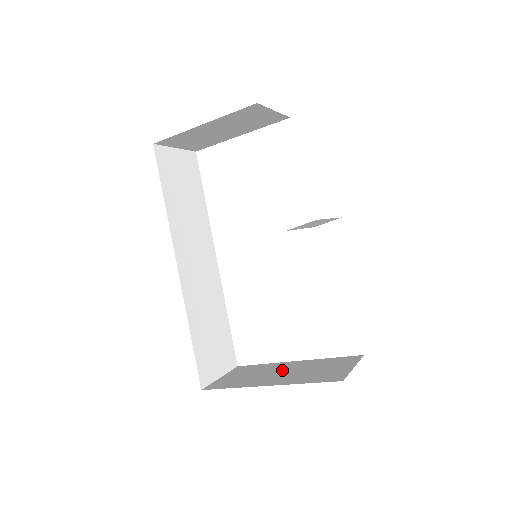
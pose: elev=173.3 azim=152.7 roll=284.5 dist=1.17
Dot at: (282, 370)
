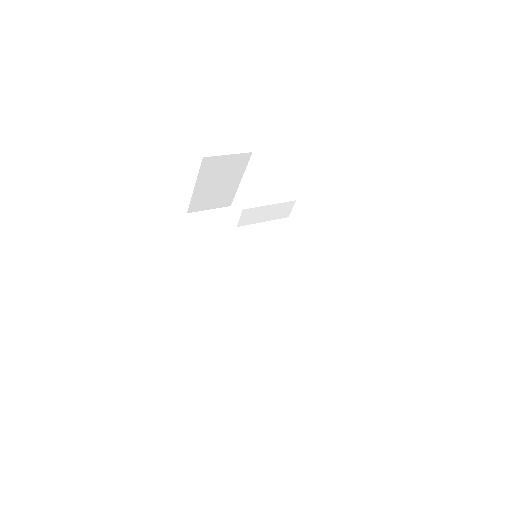
Dot at: occluded
